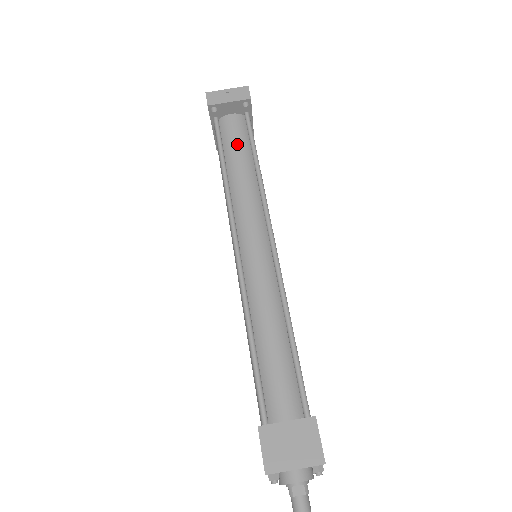
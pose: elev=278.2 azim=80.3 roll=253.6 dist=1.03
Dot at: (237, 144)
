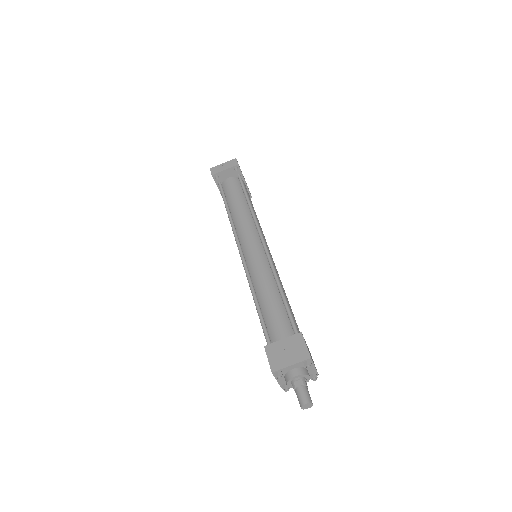
Dot at: (234, 193)
